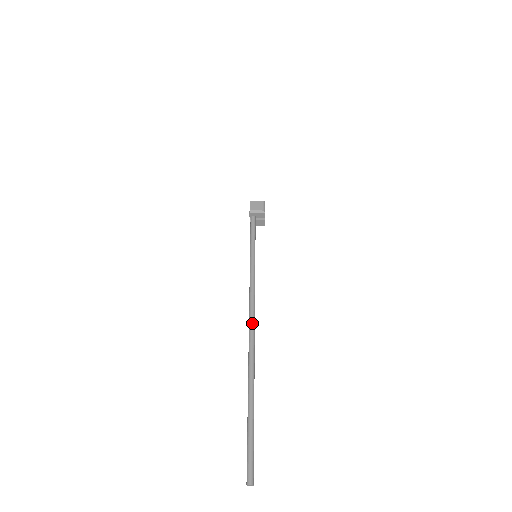
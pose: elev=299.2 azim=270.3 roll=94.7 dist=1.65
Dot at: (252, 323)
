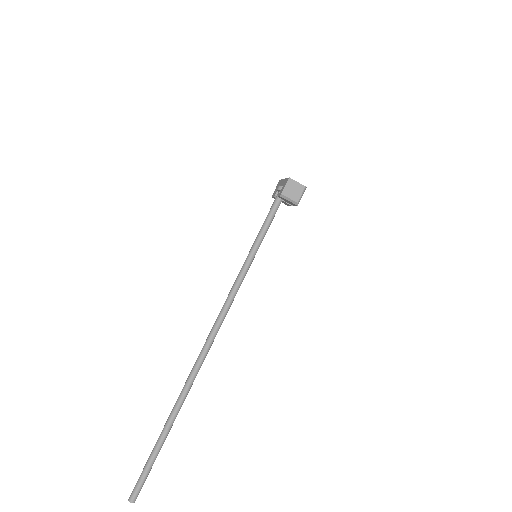
Dot at: (209, 344)
